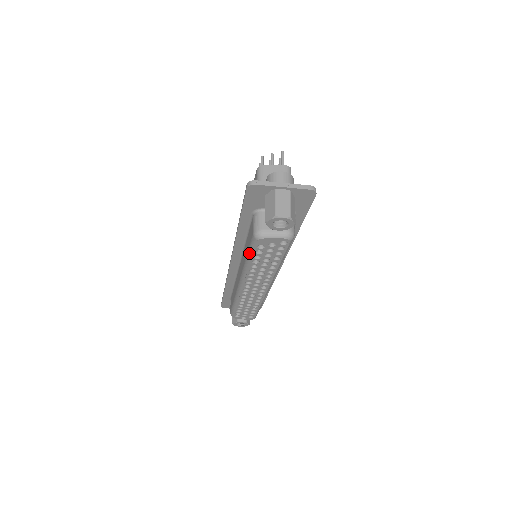
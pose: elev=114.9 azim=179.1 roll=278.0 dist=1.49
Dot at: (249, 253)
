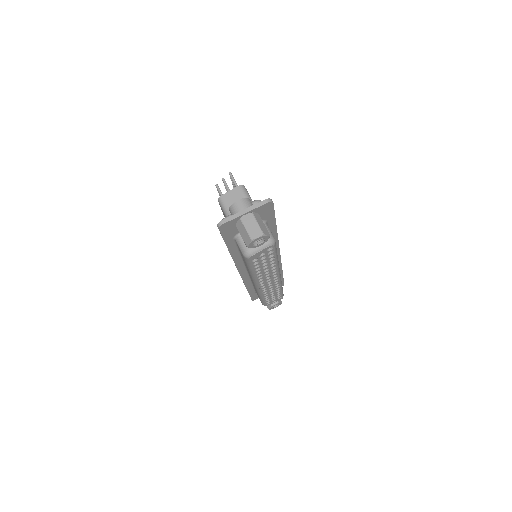
Dot at: (249, 267)
